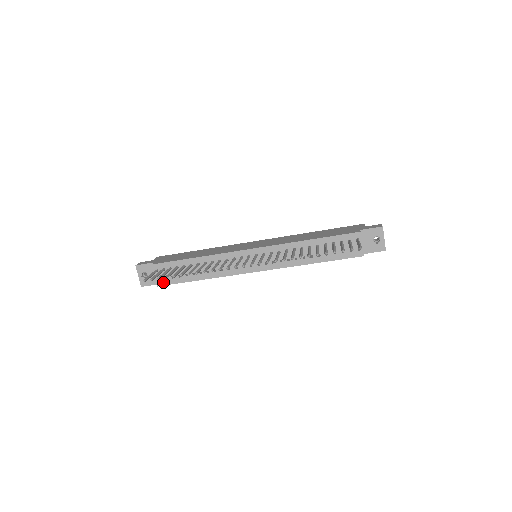
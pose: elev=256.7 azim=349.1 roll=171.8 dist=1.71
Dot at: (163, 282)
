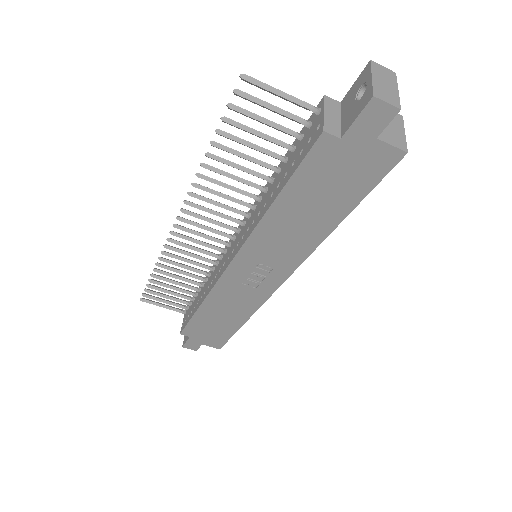
Dot at: (184, 326)
